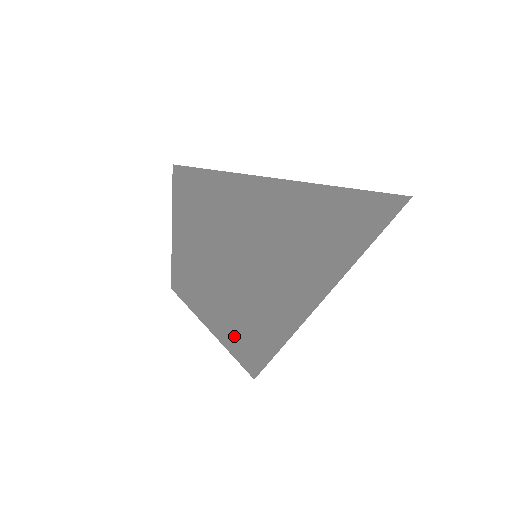
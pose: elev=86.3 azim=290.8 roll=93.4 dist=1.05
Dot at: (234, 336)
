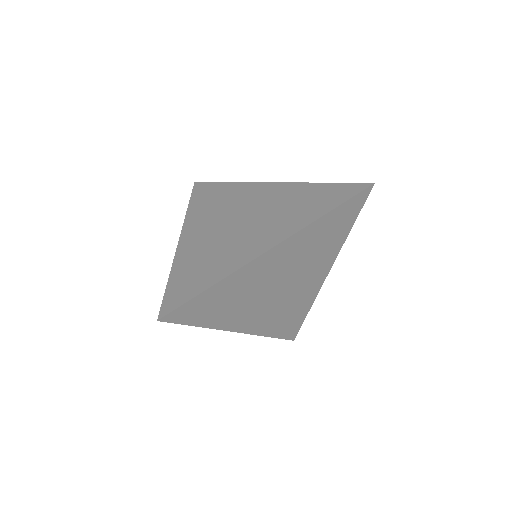
Dot at: (243, 325)
